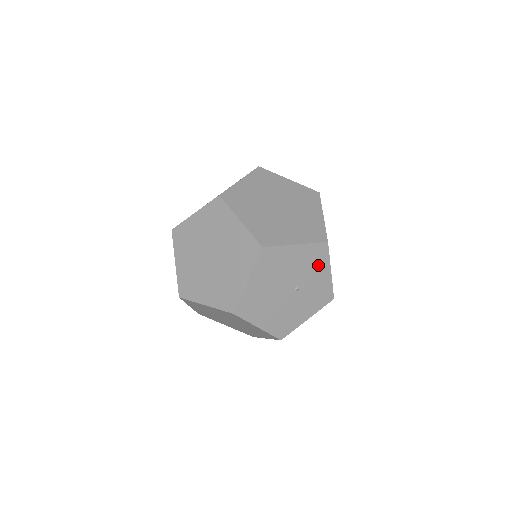
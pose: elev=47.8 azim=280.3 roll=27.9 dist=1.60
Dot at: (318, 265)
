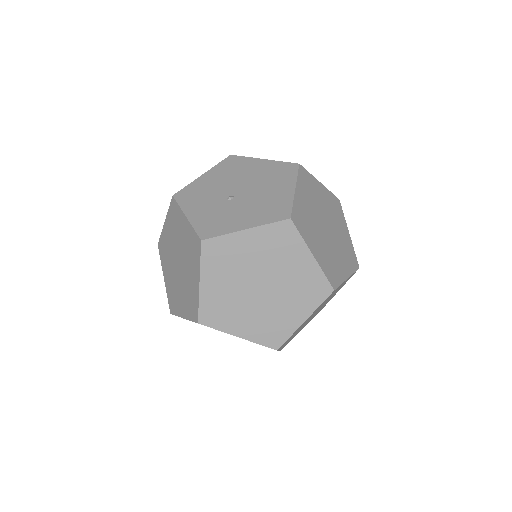
Dot at: occluded
